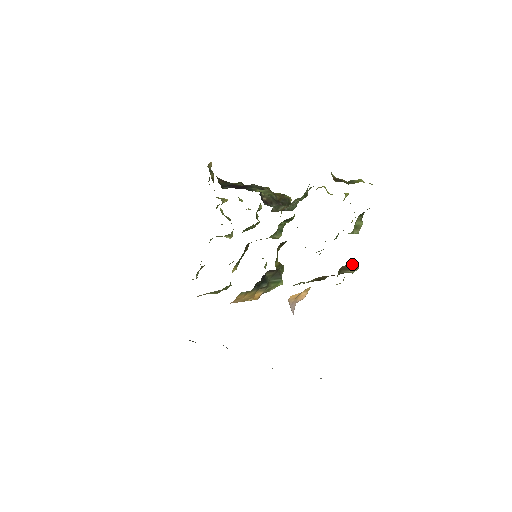
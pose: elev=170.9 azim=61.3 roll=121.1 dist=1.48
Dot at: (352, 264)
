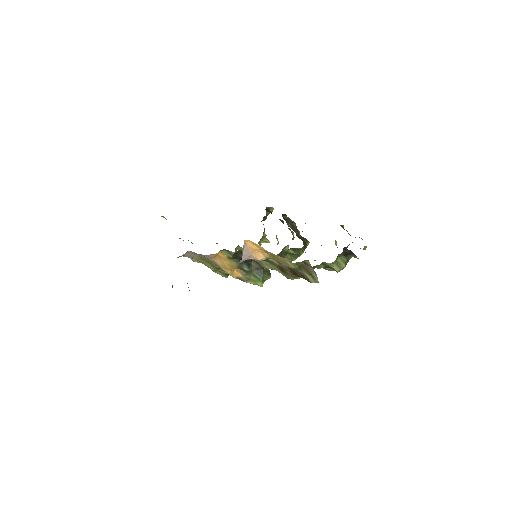
Dot at: occluded
